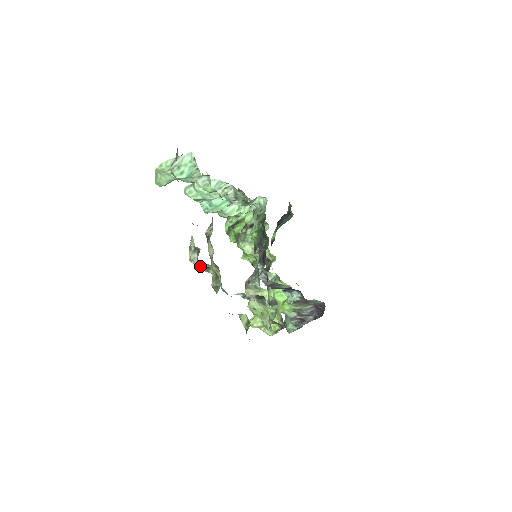
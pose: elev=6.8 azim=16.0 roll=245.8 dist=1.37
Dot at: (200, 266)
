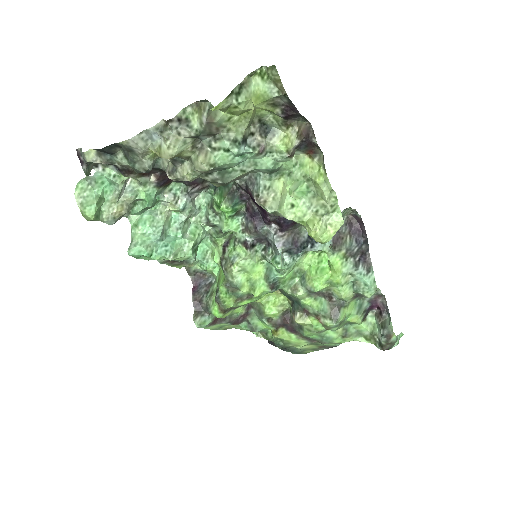
Dot at: (178, 125)
